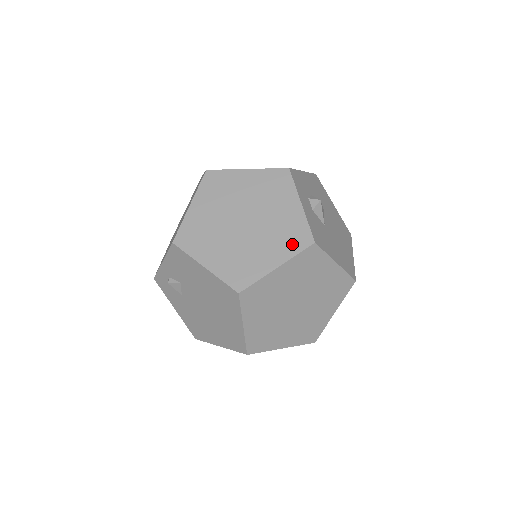
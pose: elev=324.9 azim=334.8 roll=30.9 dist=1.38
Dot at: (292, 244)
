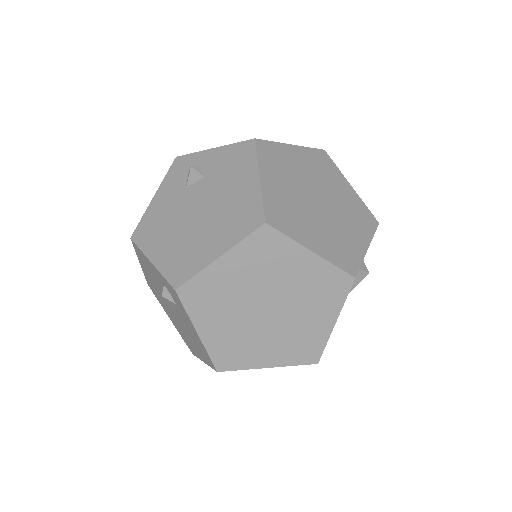
Dot at: (338, 256)
